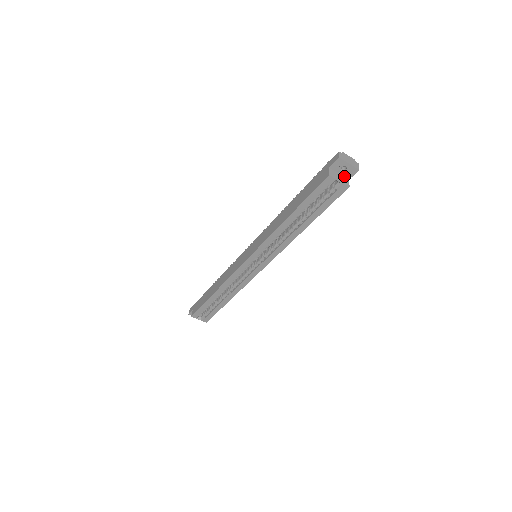
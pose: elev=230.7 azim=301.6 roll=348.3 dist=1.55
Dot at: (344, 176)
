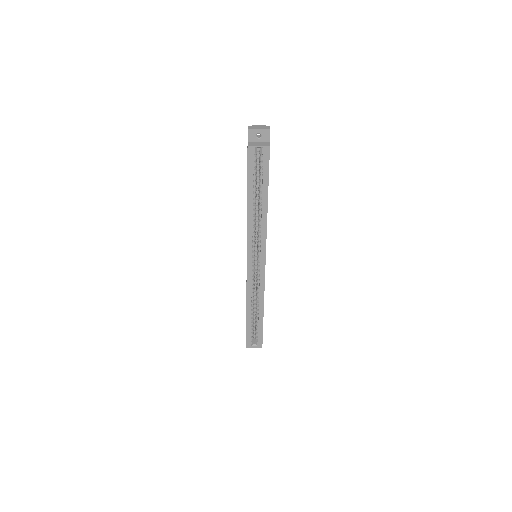
Dot at: (264, 142)
